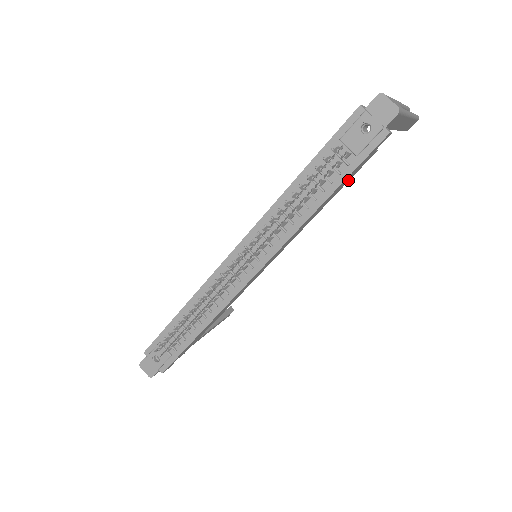
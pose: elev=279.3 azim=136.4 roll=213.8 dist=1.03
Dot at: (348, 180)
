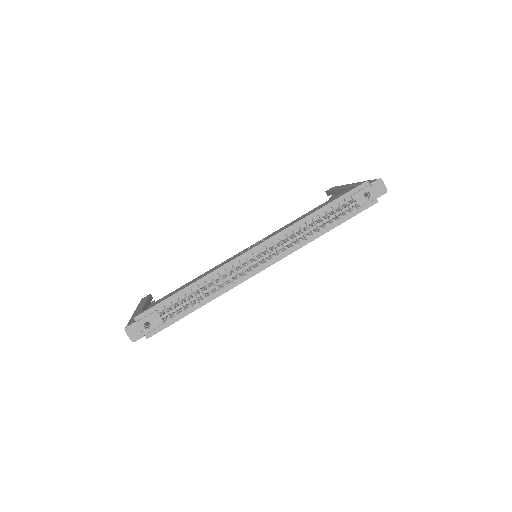
Dot at: occluded
